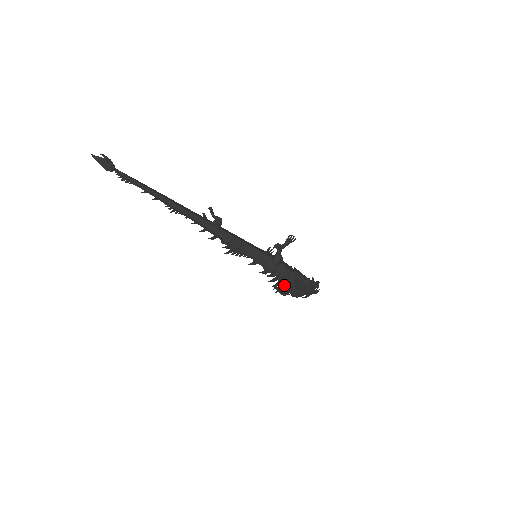
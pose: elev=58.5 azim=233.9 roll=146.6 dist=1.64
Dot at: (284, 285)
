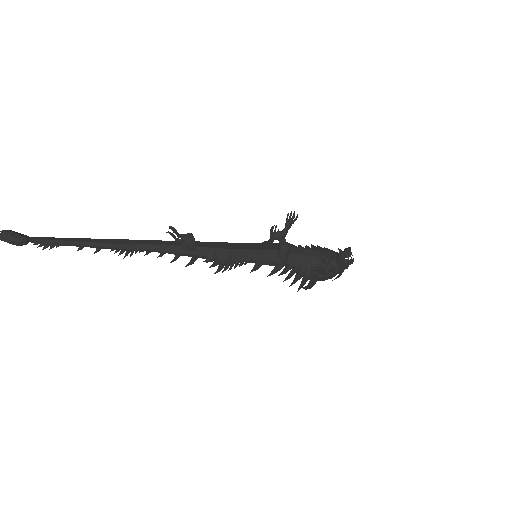
Dot at: (305, 276)
